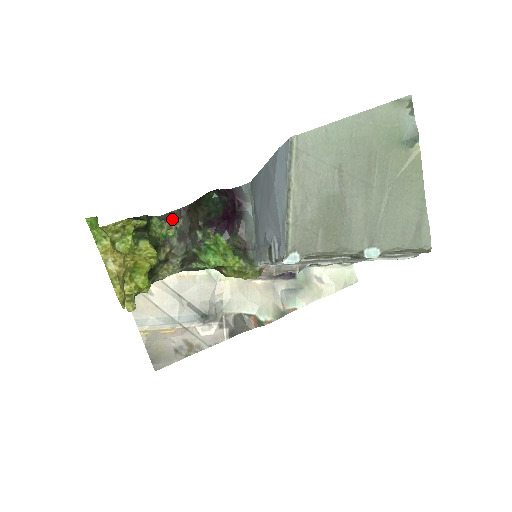
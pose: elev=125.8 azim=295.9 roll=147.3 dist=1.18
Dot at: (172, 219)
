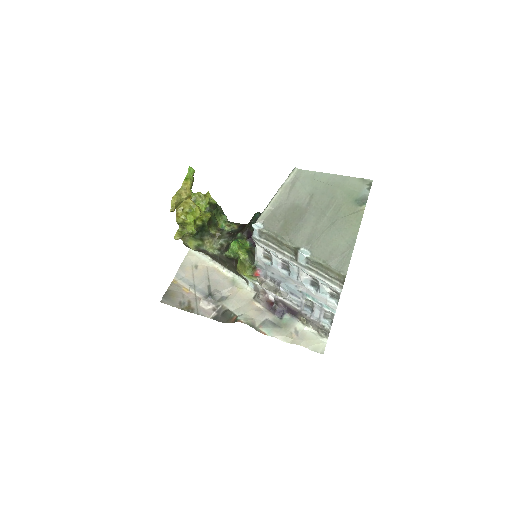
Dot at: (234, 225)
